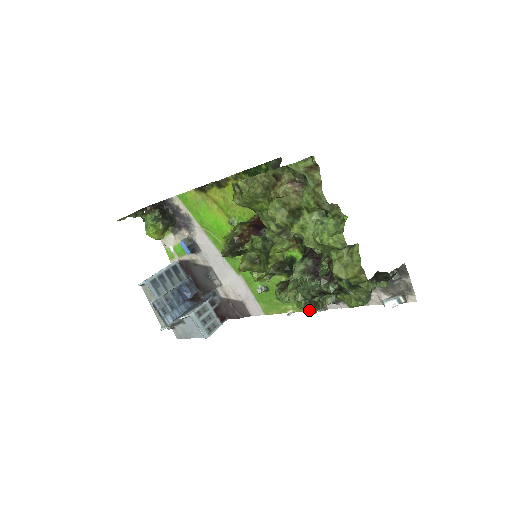
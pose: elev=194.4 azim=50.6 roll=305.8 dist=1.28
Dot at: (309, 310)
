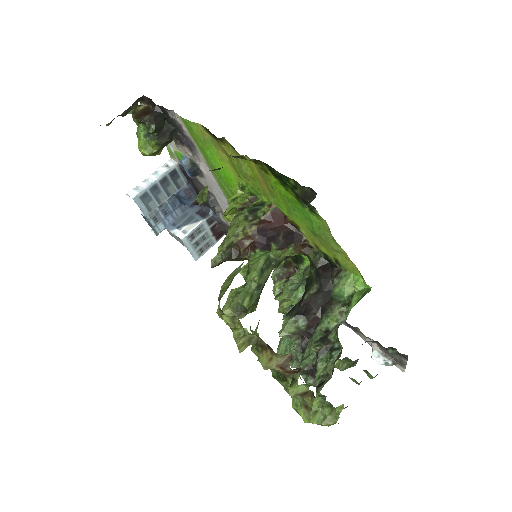
Dot at: occluded
